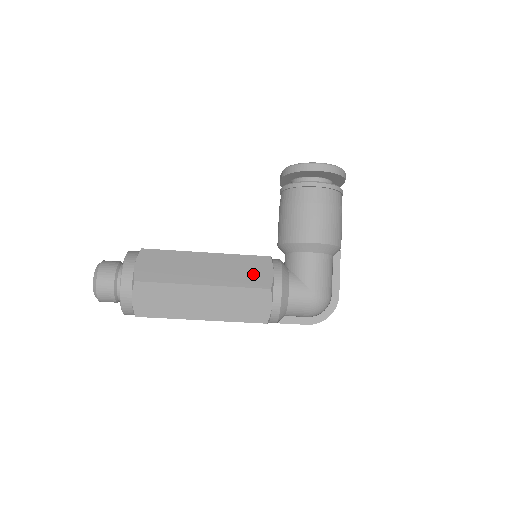
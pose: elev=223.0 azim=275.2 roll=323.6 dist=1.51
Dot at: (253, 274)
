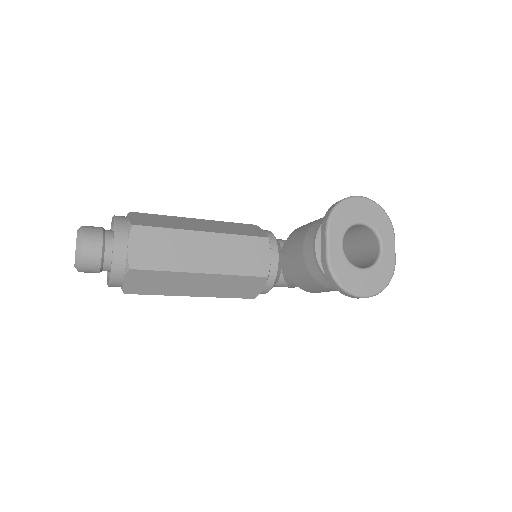
Dot at: (243, 290)
